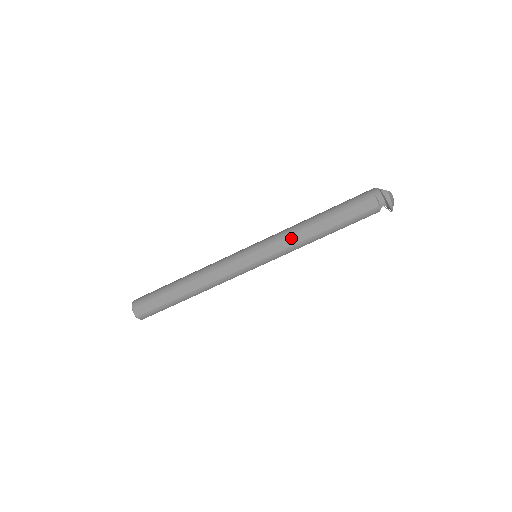
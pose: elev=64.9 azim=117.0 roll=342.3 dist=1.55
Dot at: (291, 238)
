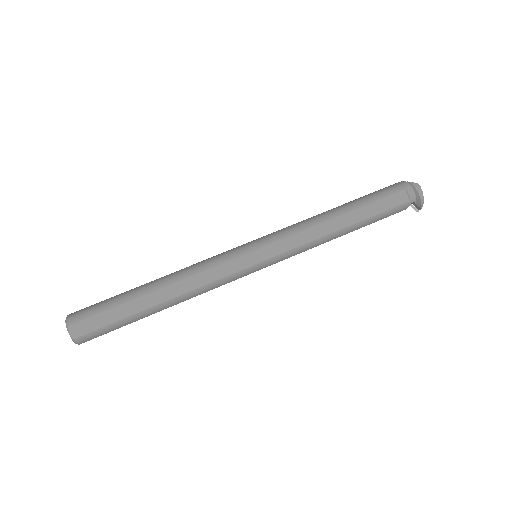
Dot at: (307, 233)
